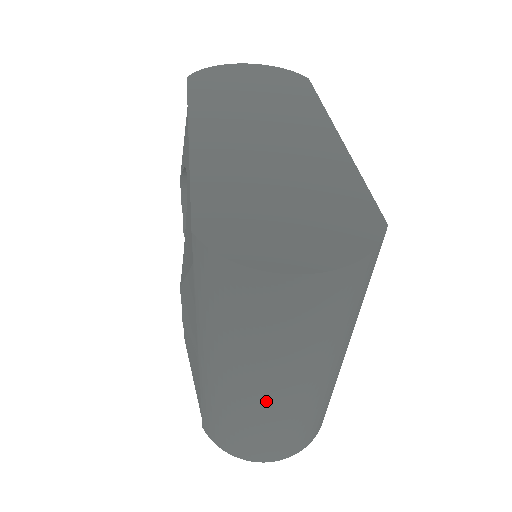
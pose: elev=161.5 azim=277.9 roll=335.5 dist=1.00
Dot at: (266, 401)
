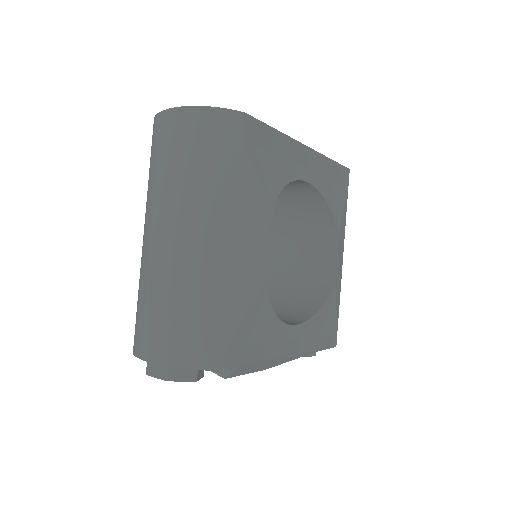
Dot at: (151, 247)
